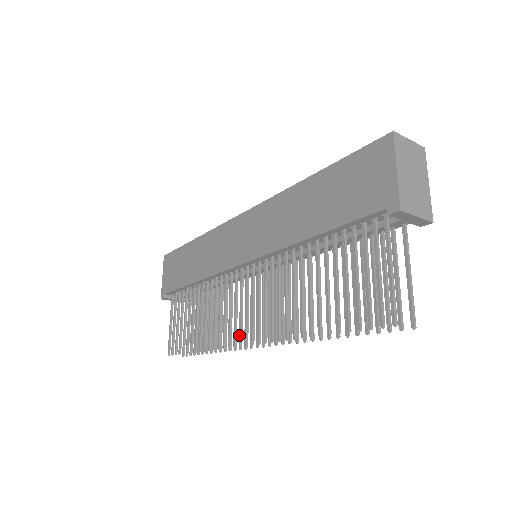
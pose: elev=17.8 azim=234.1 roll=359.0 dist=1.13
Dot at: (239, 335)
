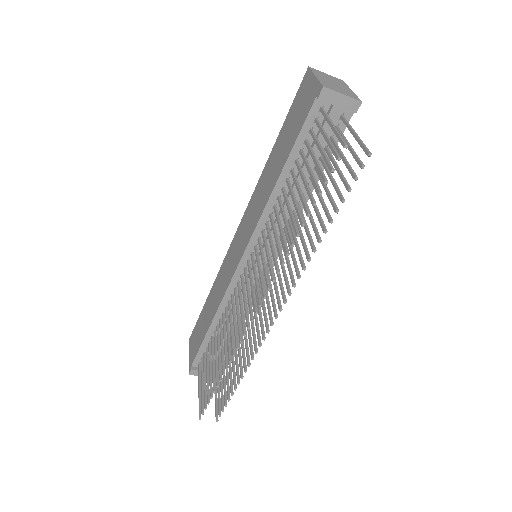
Dot at: occluded
